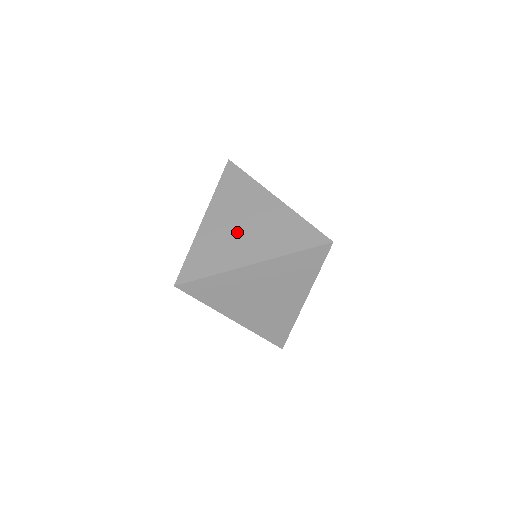
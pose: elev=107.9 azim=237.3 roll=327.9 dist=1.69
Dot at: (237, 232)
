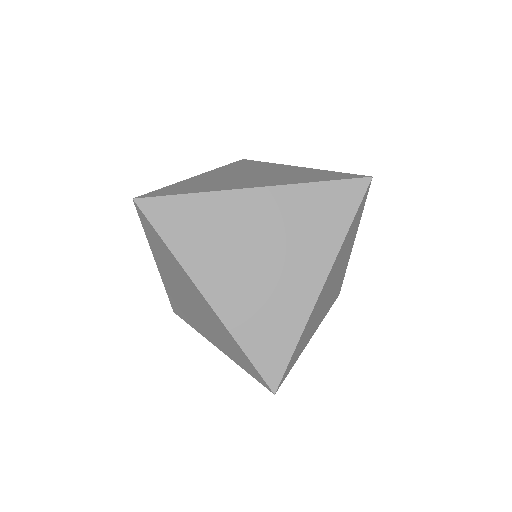
Dot at: (264, 272)
